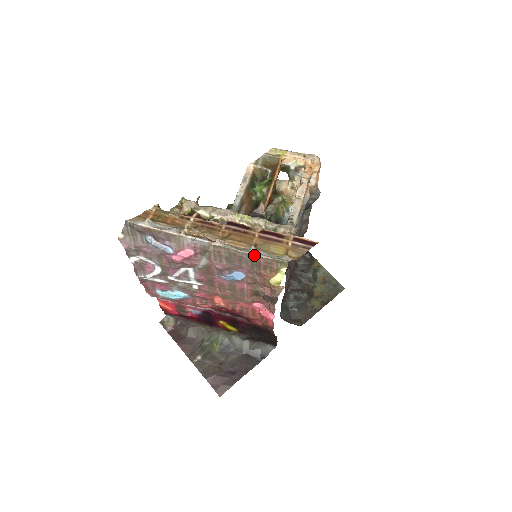
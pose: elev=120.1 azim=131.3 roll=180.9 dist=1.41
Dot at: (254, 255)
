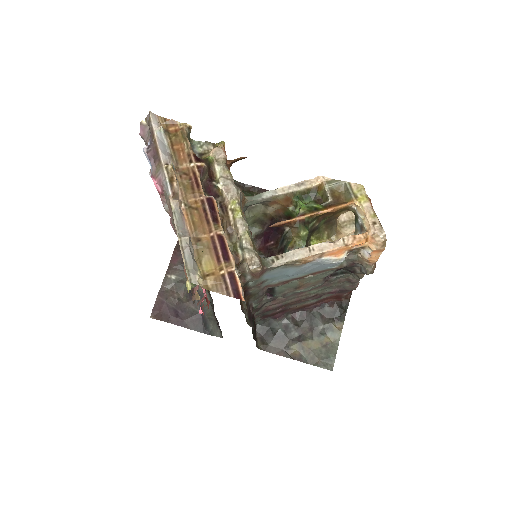
Dot at: (180, 245)
